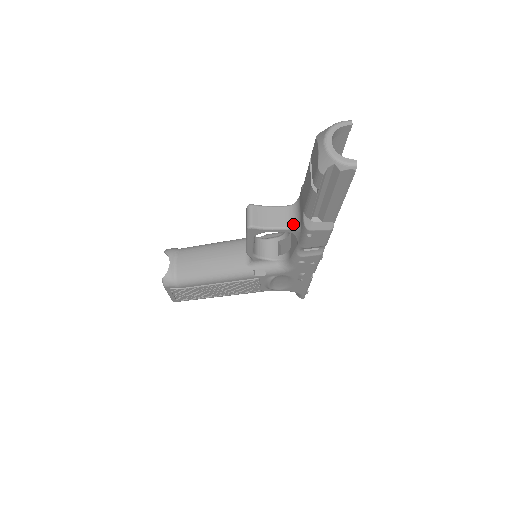
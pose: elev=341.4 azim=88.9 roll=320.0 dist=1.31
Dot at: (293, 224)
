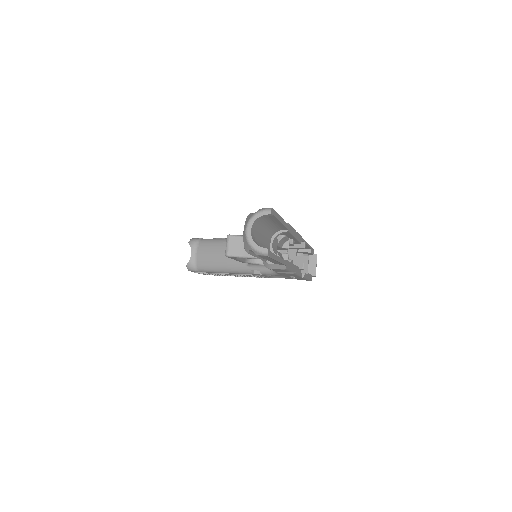
Dot at: occluded
